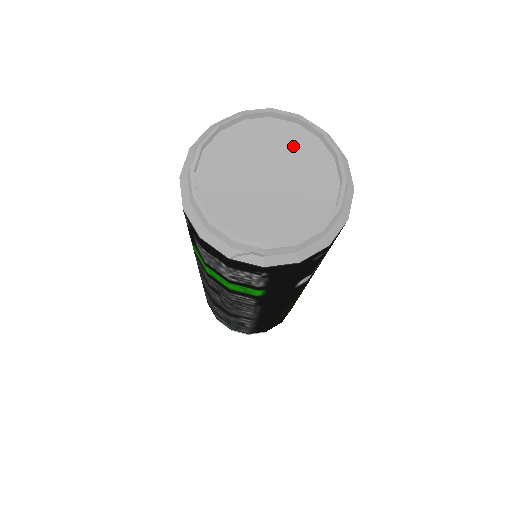
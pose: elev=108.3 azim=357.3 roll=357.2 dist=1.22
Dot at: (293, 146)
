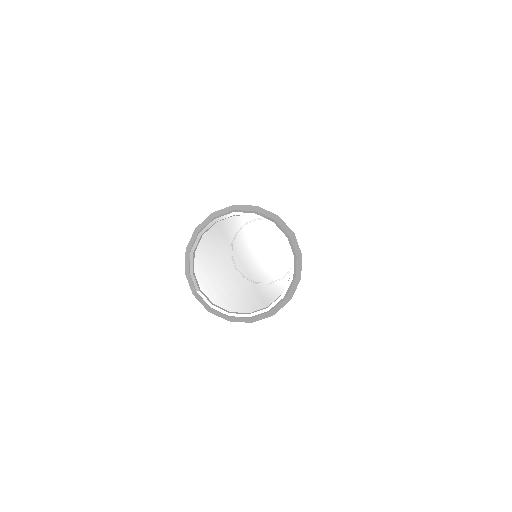
Dot at: (274, 265)
